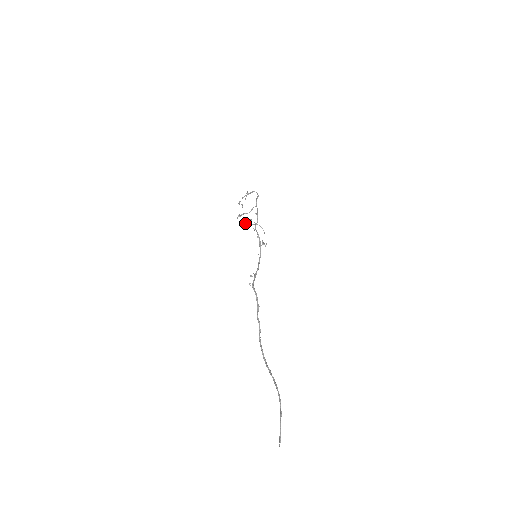
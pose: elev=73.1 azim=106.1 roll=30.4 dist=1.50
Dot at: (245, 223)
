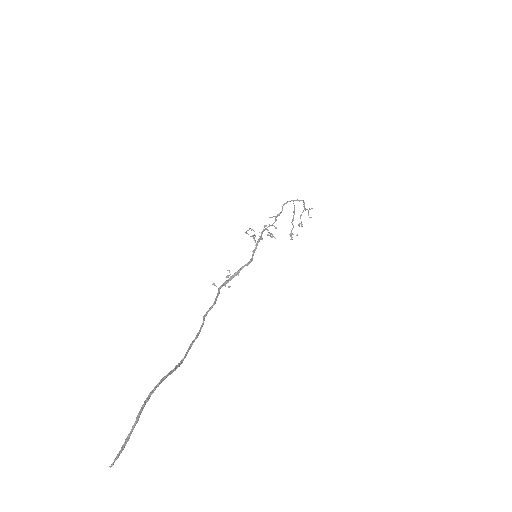
Dot at: (268, 234)
